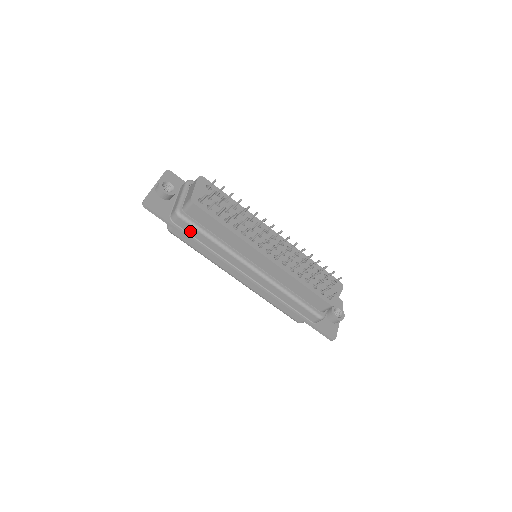
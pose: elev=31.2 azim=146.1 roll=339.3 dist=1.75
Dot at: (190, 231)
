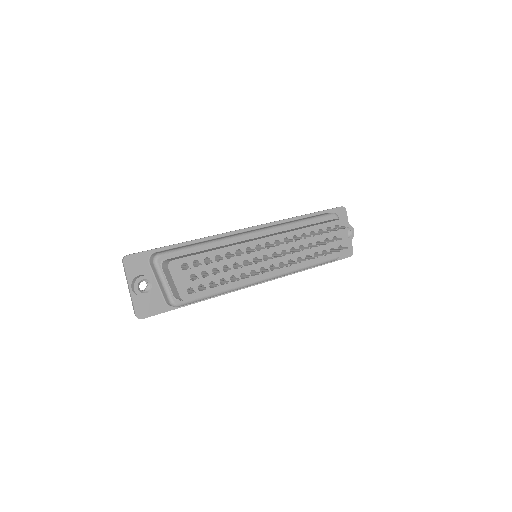
Dot at: occluded
